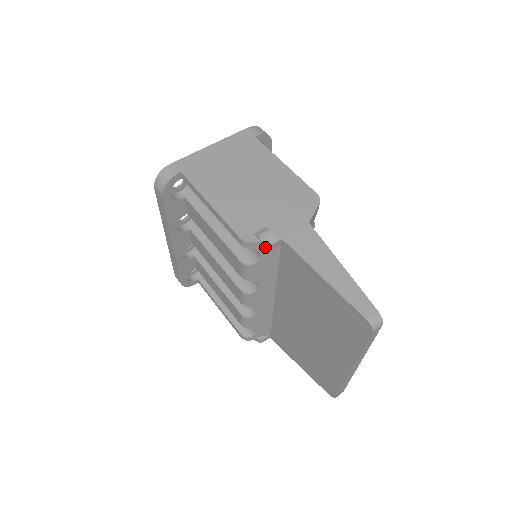
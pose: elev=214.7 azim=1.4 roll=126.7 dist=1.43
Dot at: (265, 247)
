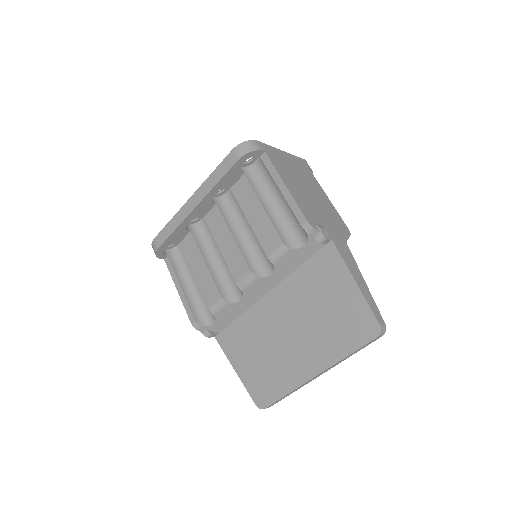
Dot at: (320, 238)
